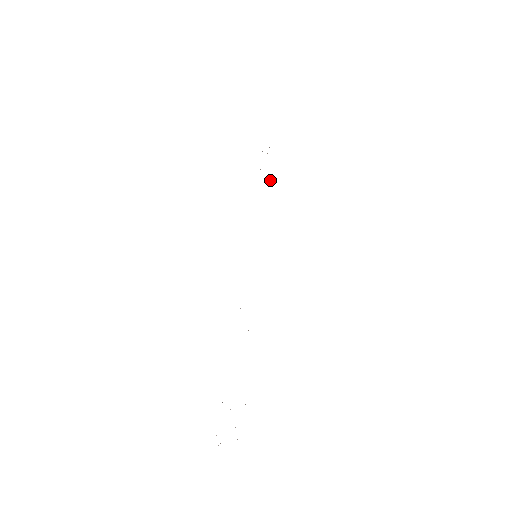
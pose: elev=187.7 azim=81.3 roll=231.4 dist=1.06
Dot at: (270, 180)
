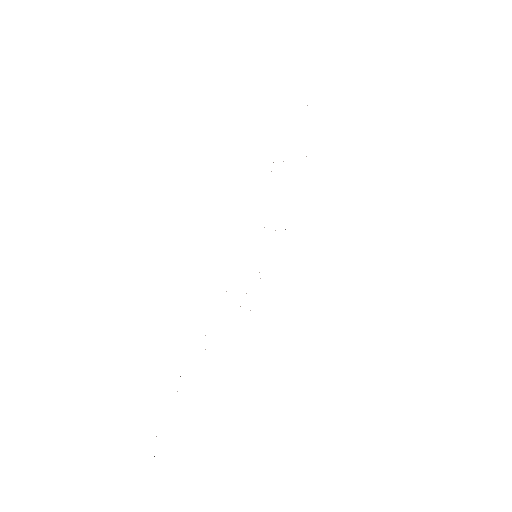
Dot at: occluded
